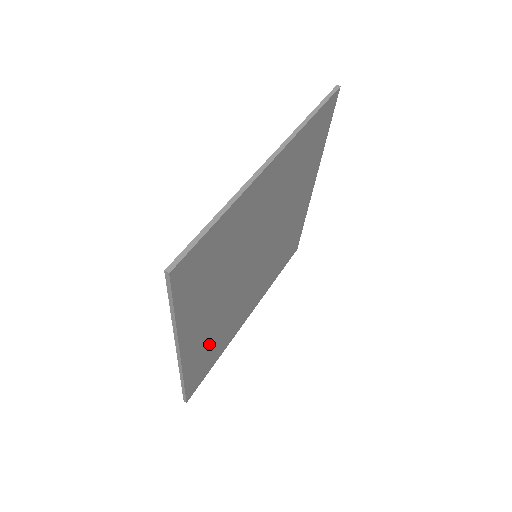
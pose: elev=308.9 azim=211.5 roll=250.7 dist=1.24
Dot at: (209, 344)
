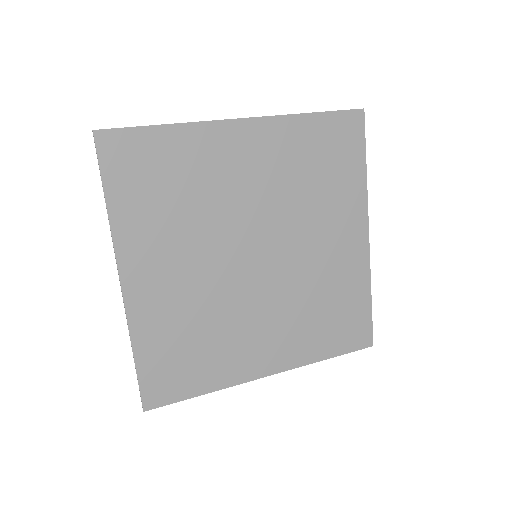
Dot at: (178, 330)
